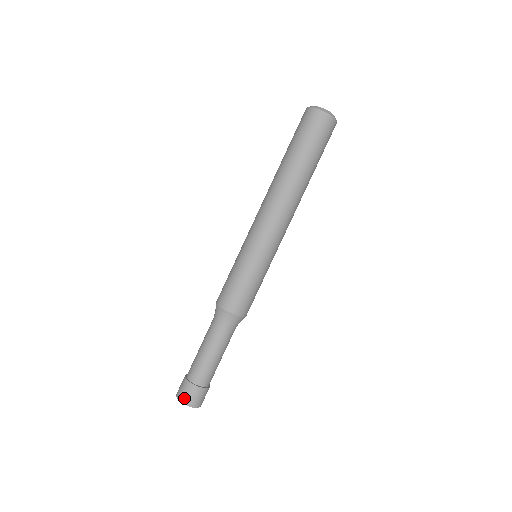
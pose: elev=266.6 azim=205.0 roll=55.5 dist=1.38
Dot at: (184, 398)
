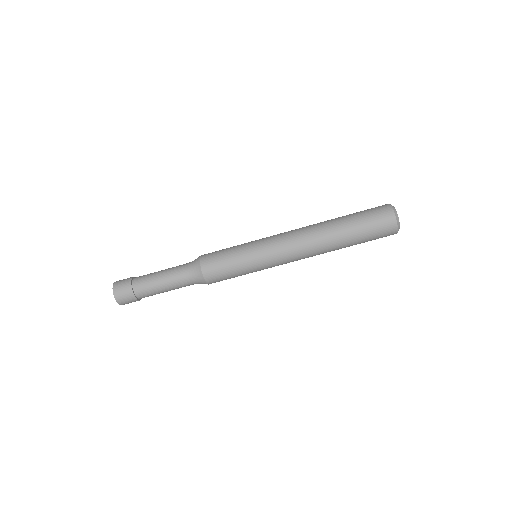
Dot at: (118, 294)
